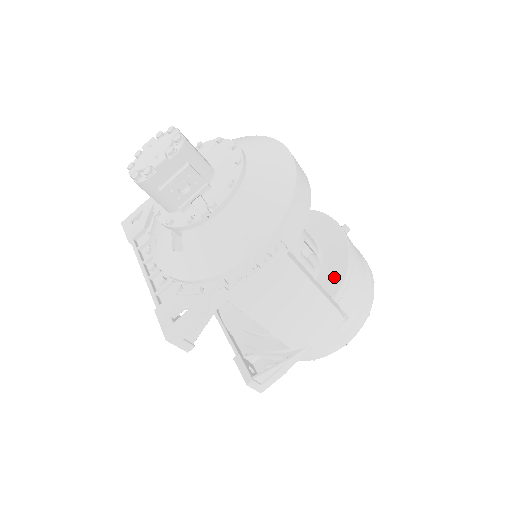
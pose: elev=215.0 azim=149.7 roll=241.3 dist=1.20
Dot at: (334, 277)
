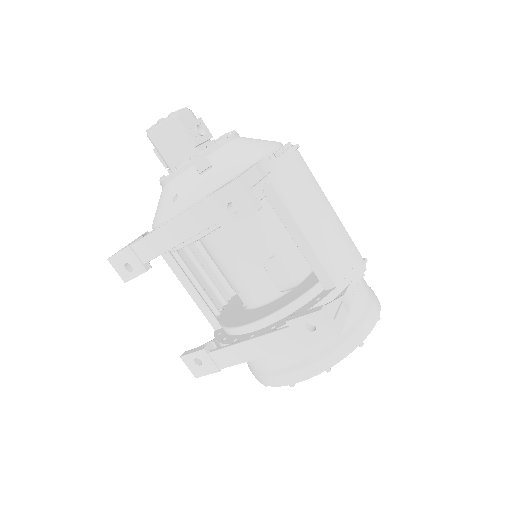
Dot at: occluded
